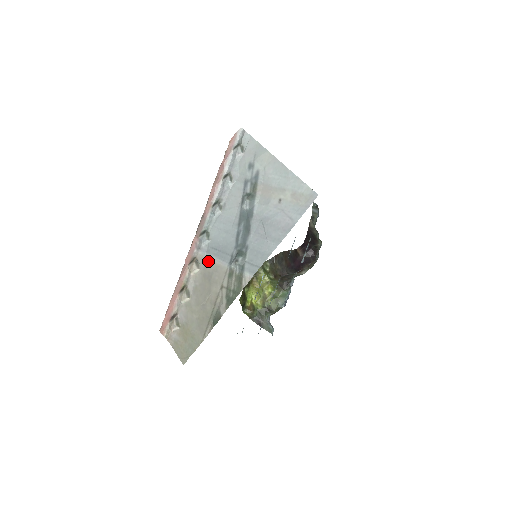
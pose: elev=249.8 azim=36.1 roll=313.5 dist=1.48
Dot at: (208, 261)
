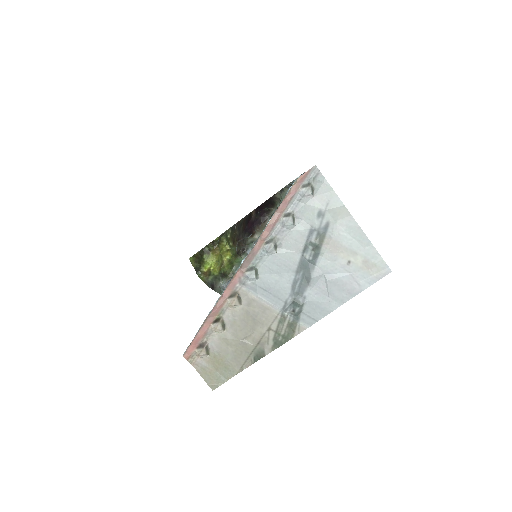
Dot at: (254, 300)
